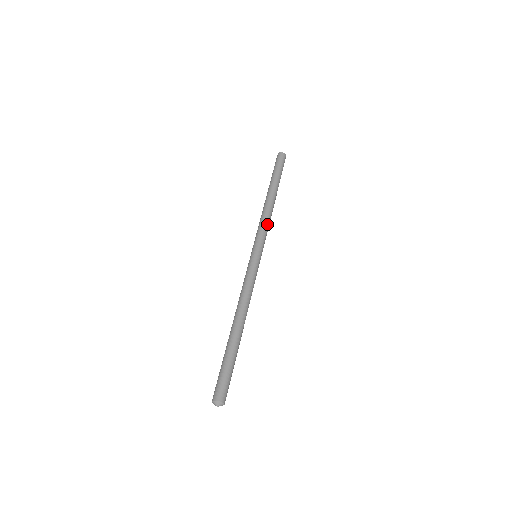
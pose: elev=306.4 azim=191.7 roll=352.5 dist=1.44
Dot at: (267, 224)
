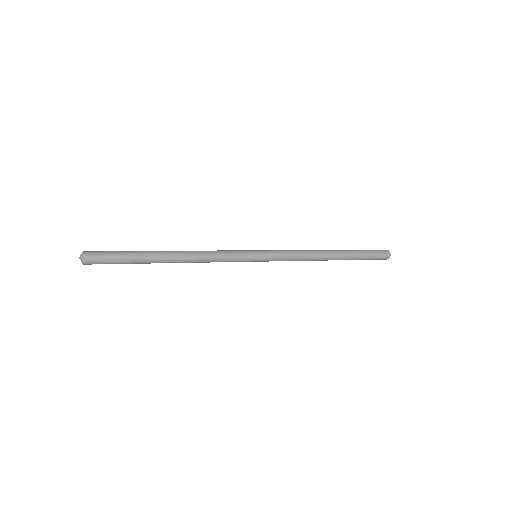
Dot at: (296, 252)
